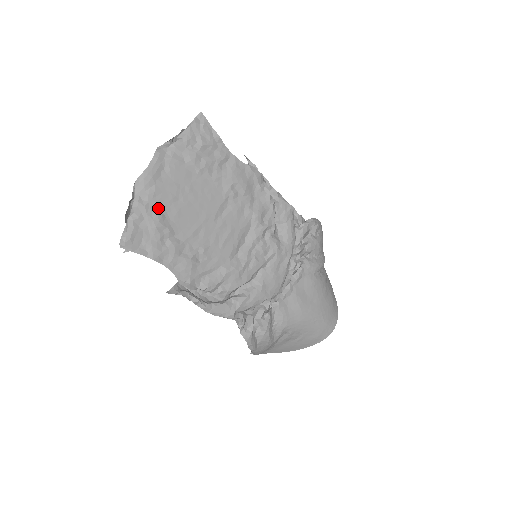
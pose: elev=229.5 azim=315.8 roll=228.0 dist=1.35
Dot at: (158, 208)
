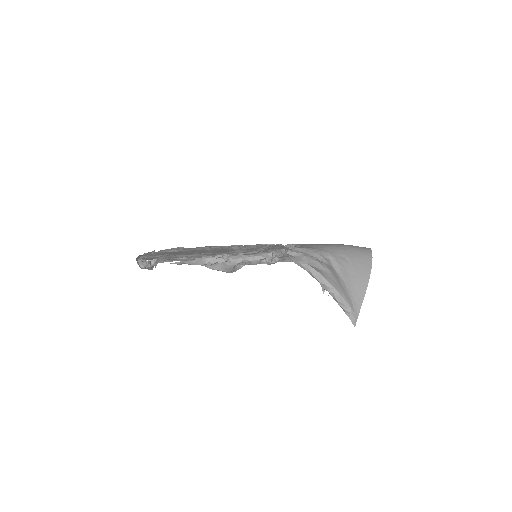
Dot at: occluded
